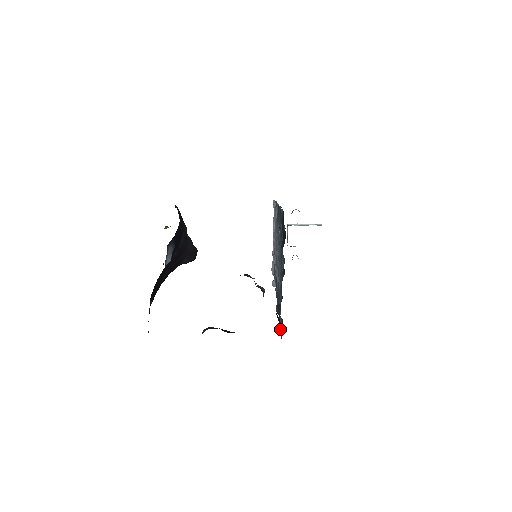
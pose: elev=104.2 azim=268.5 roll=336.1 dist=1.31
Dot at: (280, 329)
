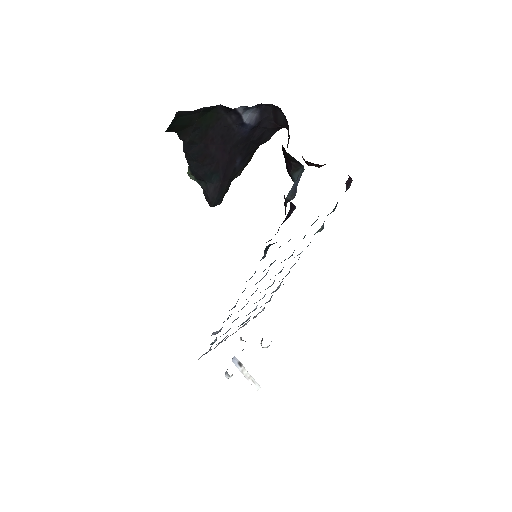
Dot at: (269, 240)
